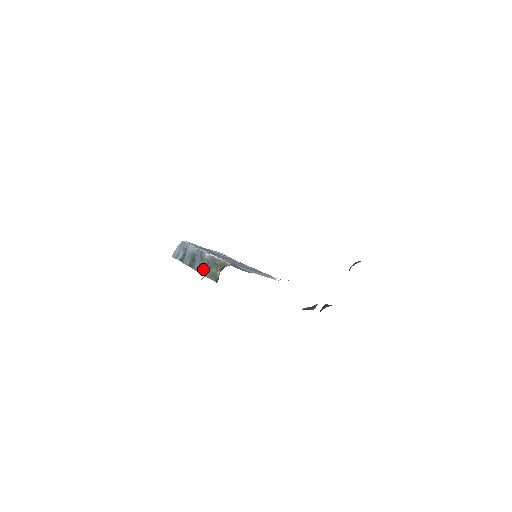
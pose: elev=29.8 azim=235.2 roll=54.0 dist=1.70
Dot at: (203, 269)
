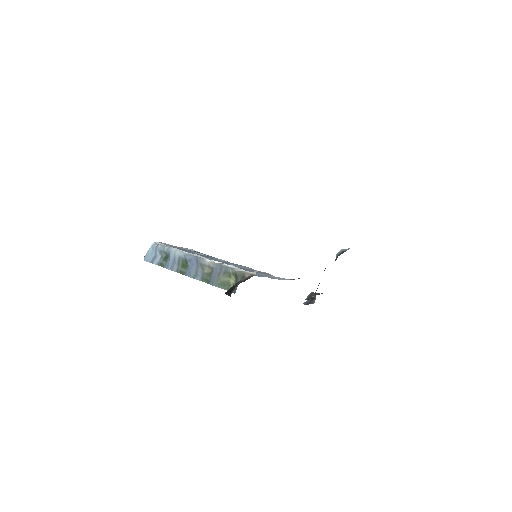
Dot at: (204, 277)
